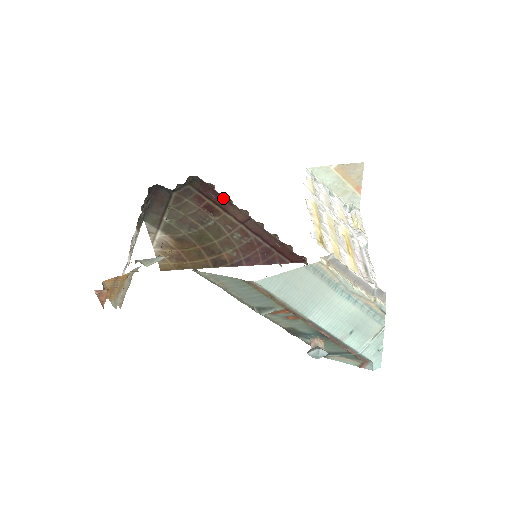
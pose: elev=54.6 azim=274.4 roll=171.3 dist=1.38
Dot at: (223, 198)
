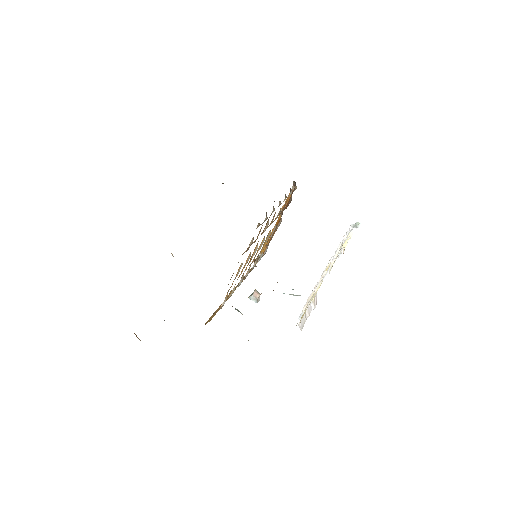
Dot at: occluded
